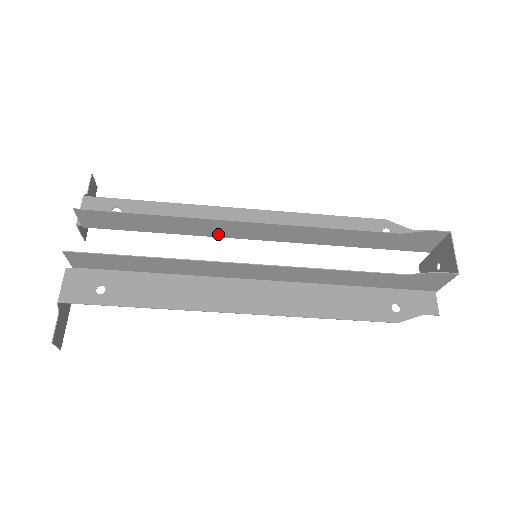
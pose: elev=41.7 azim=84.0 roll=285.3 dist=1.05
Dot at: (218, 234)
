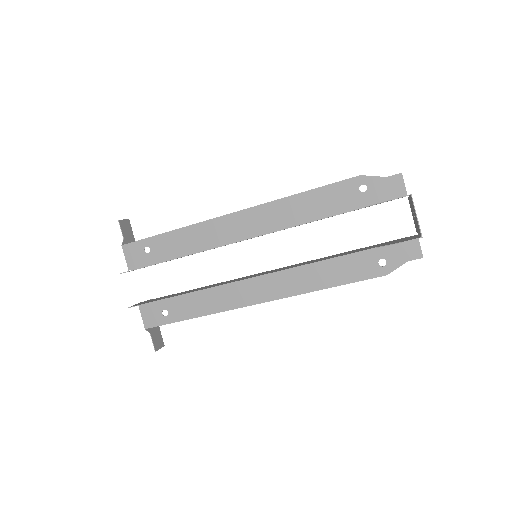
Dot at: occluded
